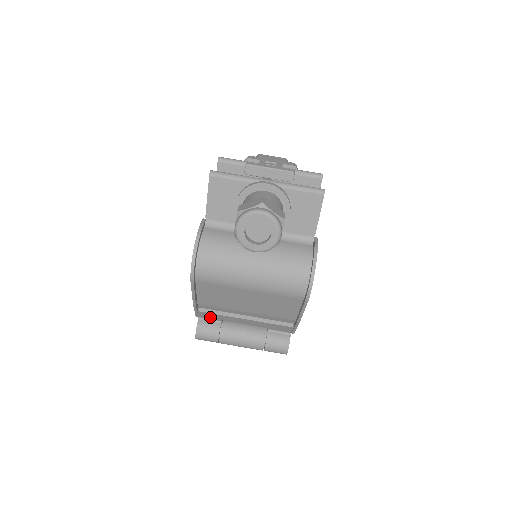
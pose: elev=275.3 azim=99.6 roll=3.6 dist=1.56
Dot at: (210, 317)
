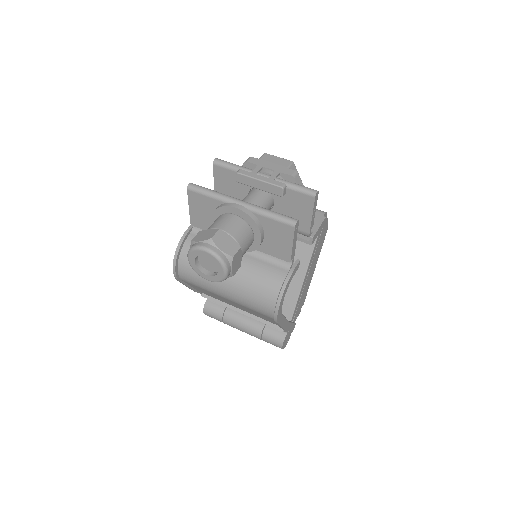
Dot at: occluded
